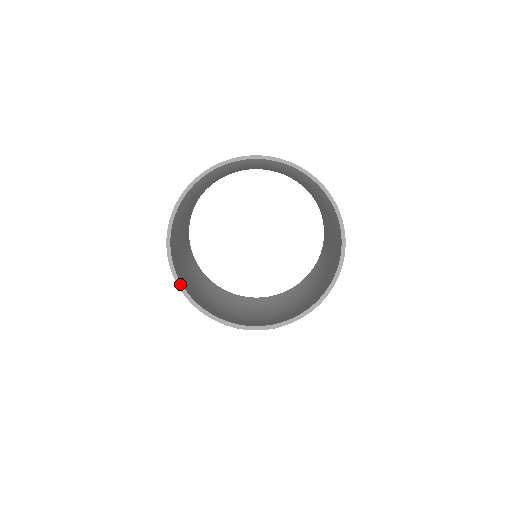
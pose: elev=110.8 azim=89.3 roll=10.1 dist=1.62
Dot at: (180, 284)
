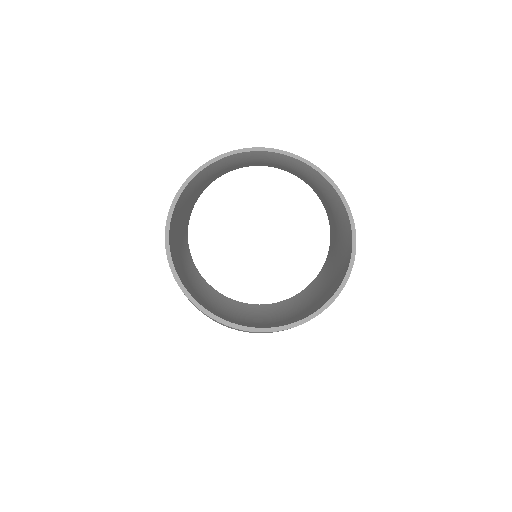
Dot at: (172, 265)
